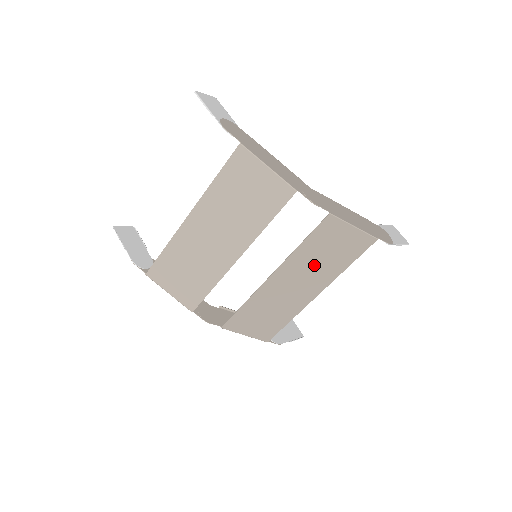
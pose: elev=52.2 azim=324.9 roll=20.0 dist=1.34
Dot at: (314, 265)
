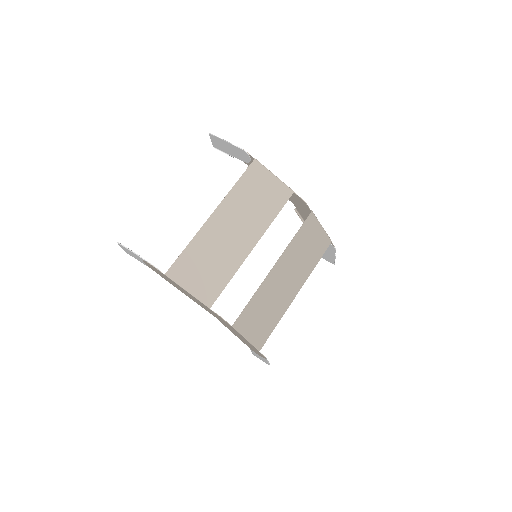
Dot at: (299, 259)
